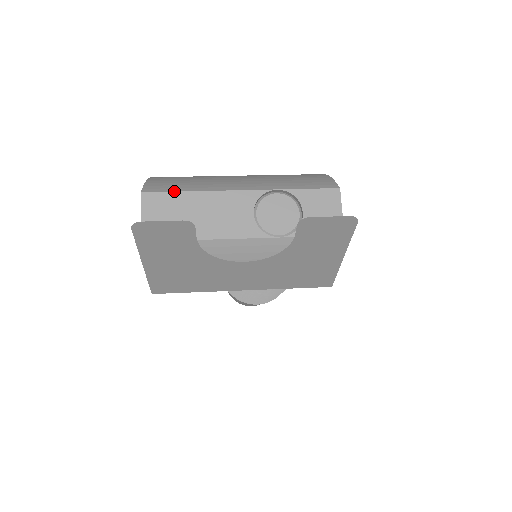
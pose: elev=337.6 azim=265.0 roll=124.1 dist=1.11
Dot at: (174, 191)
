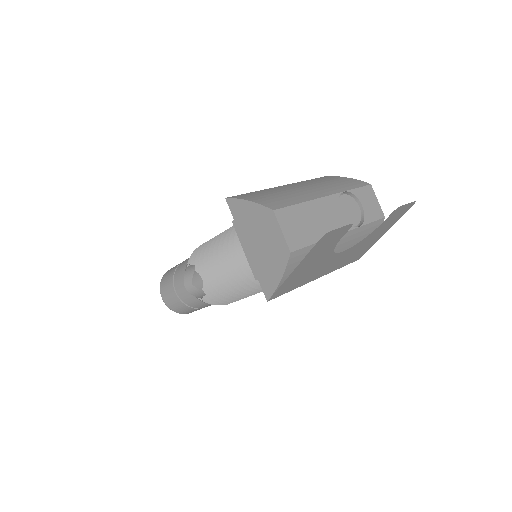
Dot at: (292, 205)
